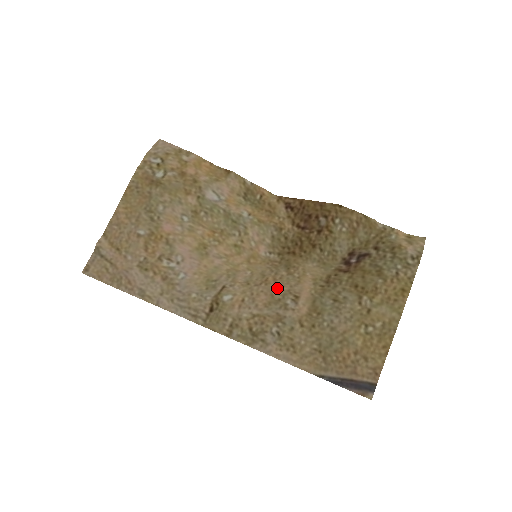
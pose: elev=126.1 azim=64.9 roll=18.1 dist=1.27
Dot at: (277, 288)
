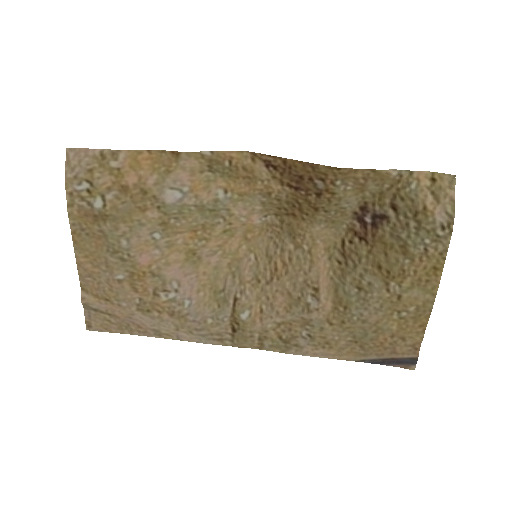
Dot at: (291, 282)
